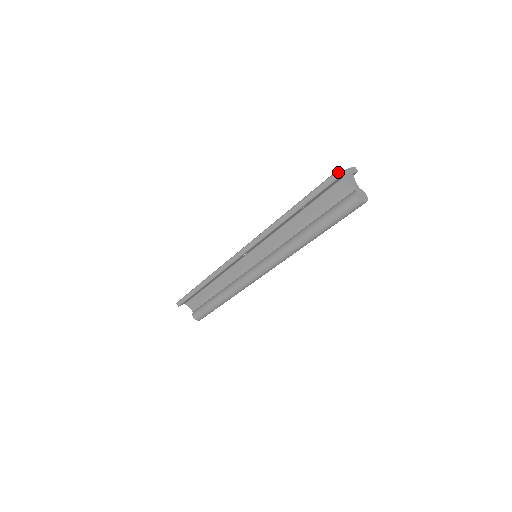
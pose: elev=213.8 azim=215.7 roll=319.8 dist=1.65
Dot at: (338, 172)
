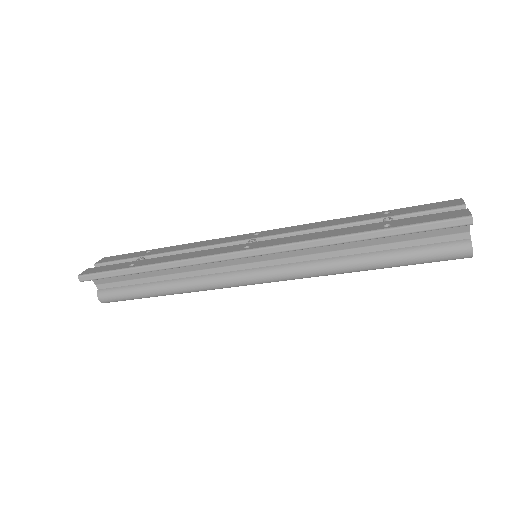
Dot at: (470, 213)
